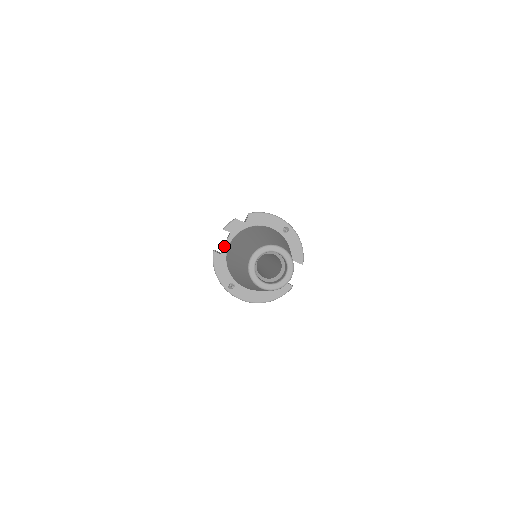
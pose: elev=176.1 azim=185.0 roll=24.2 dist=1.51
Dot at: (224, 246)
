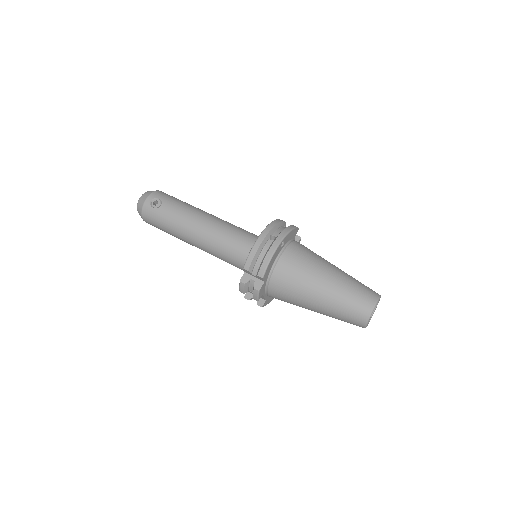
Dot at: occluded
